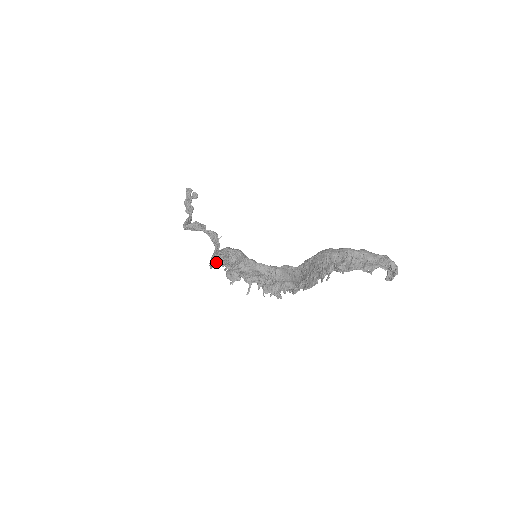
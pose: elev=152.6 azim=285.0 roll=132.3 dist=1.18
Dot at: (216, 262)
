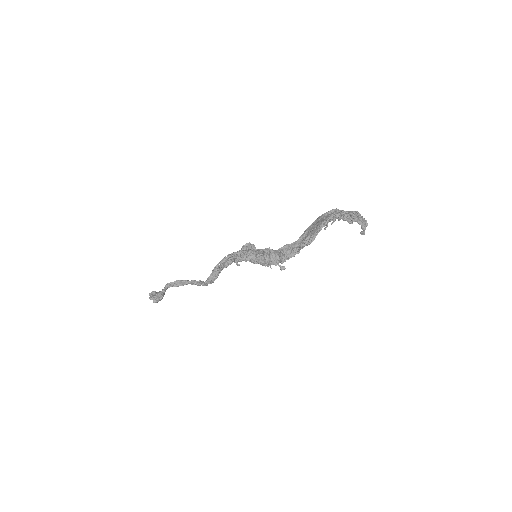
Dot at: (219, 267)
